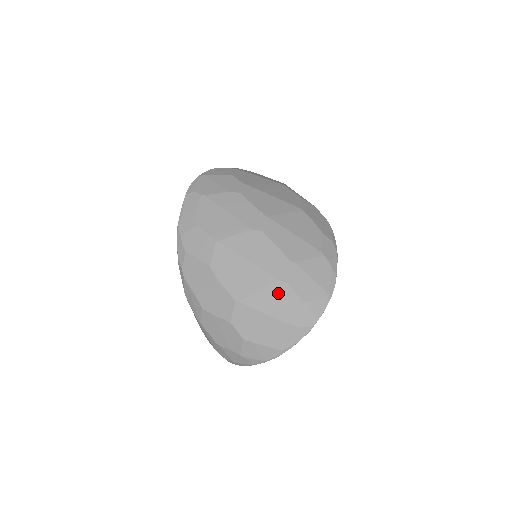
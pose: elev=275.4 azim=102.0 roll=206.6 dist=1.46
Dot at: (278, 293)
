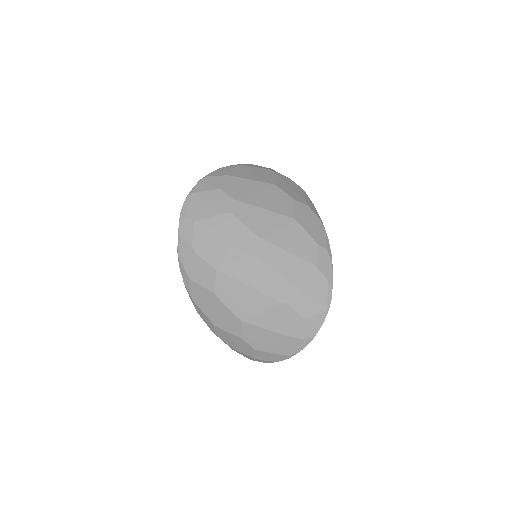
Dot at: (280, 313)
